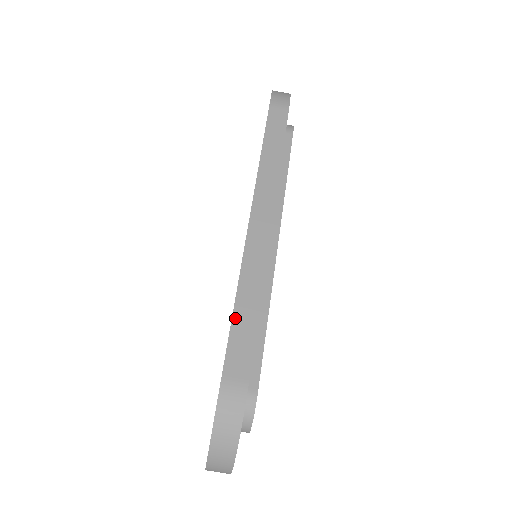
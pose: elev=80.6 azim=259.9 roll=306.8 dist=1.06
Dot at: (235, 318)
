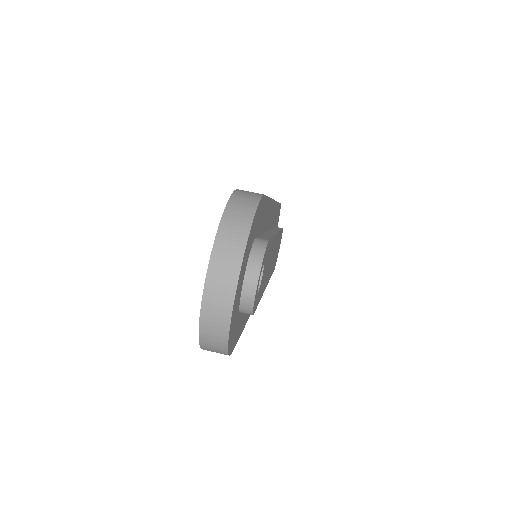
Dot at: occluded
